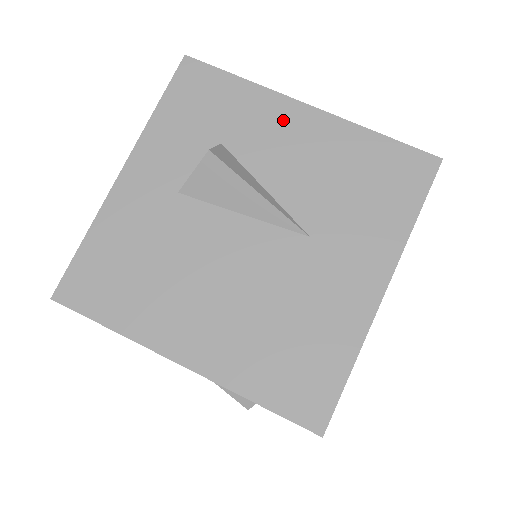
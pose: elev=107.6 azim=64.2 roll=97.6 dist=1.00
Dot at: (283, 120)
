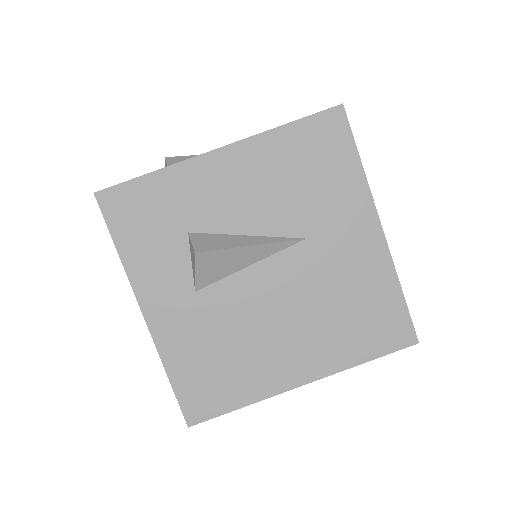
Dot at: (213, 176)
